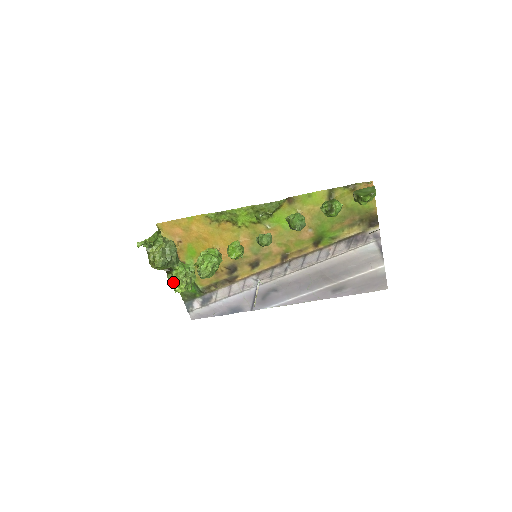
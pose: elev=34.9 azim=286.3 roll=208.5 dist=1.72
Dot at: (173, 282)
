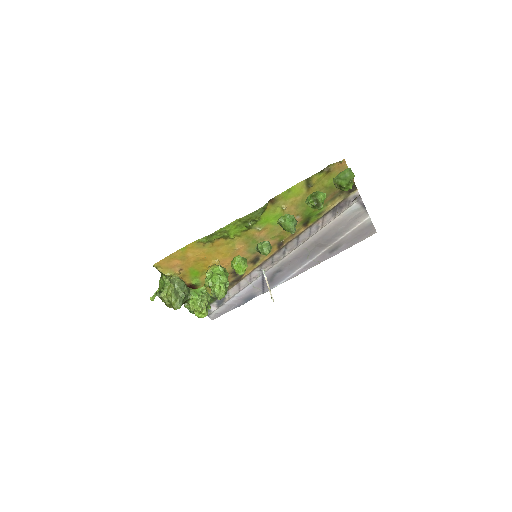
Dot at: (194, 311)
